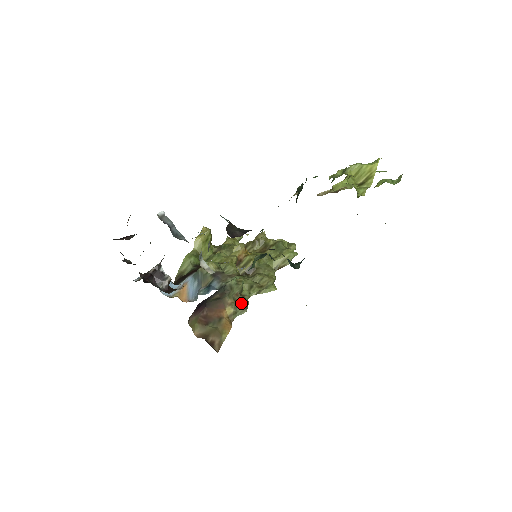
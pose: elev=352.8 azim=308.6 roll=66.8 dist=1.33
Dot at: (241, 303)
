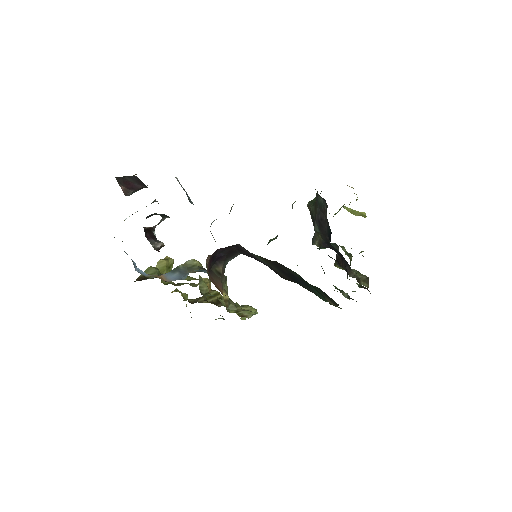
Dot at: (231, 301)
